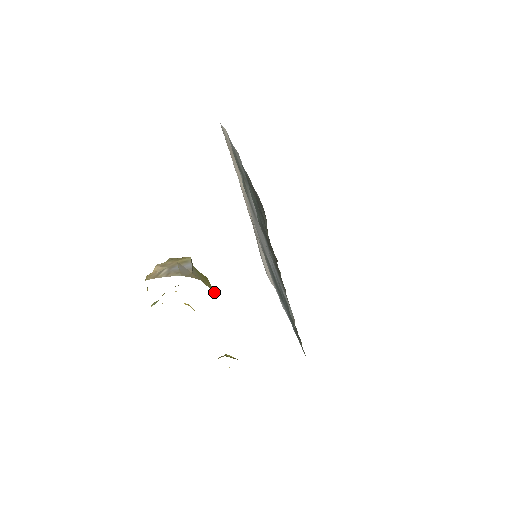
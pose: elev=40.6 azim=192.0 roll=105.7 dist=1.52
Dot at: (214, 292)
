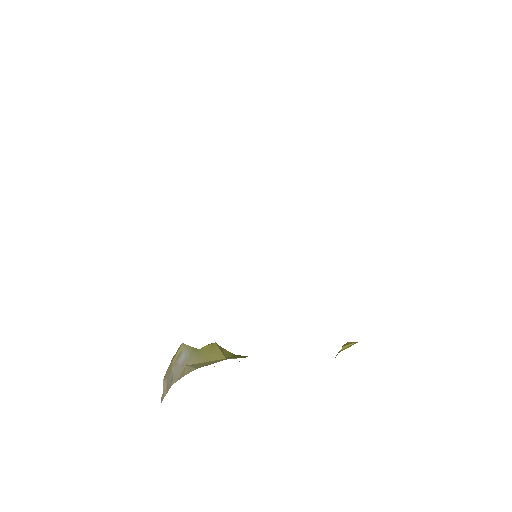
Dot at: (223, 358)
